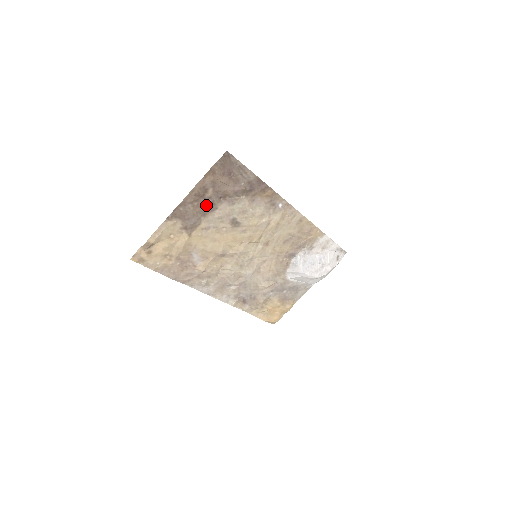
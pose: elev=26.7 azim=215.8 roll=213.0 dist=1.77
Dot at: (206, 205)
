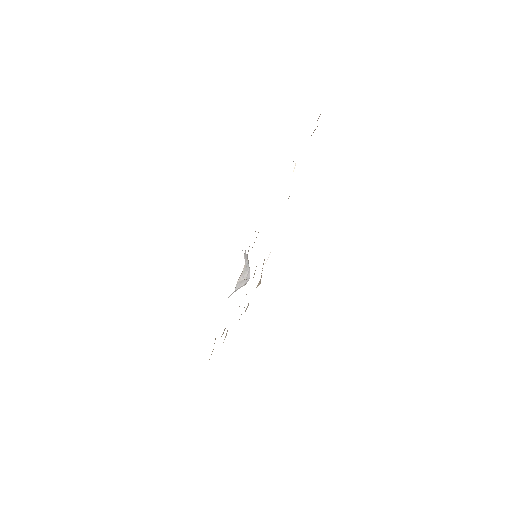
Dot at: occluded
